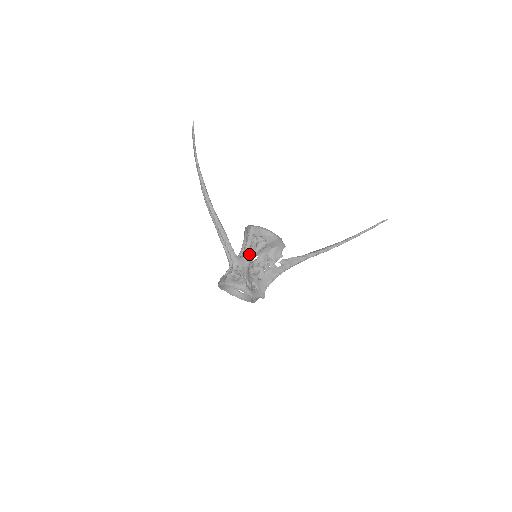
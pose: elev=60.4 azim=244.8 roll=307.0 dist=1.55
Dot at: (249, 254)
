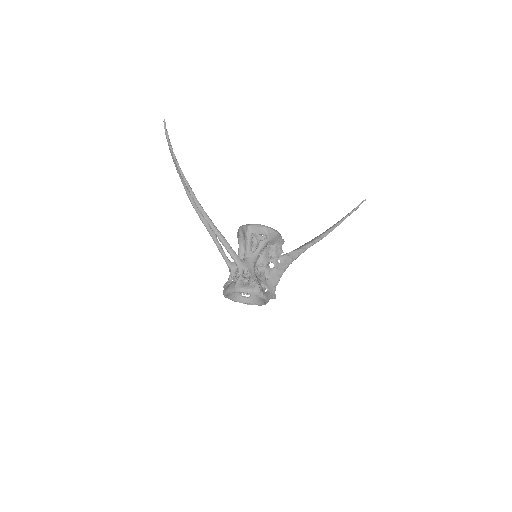
Dot at: (252, 255)
